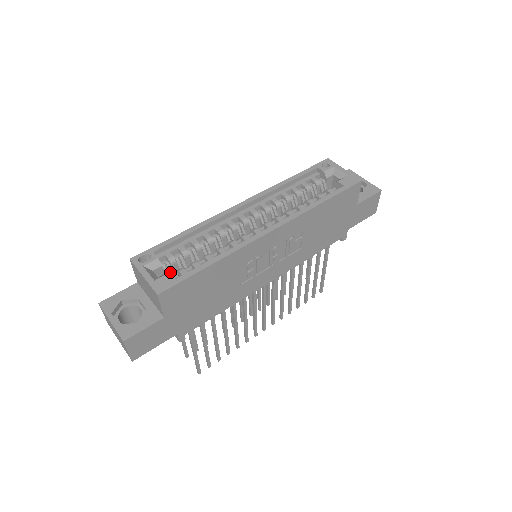
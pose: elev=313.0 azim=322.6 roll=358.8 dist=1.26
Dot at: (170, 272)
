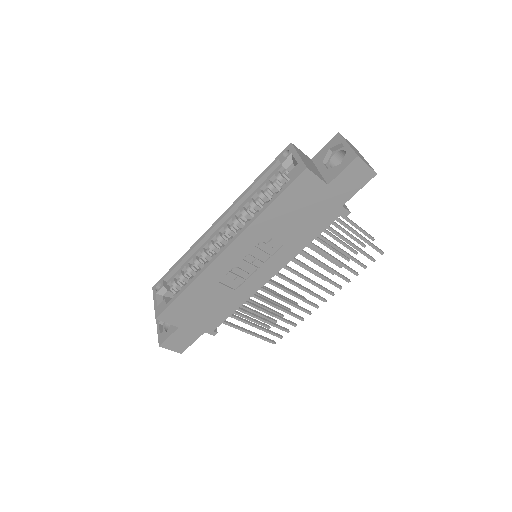
Dot at: occluded
